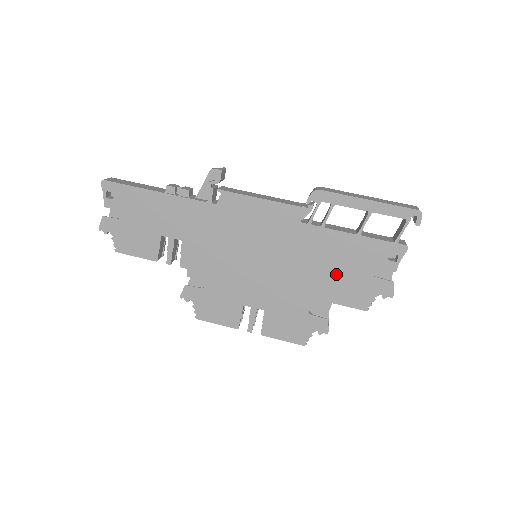
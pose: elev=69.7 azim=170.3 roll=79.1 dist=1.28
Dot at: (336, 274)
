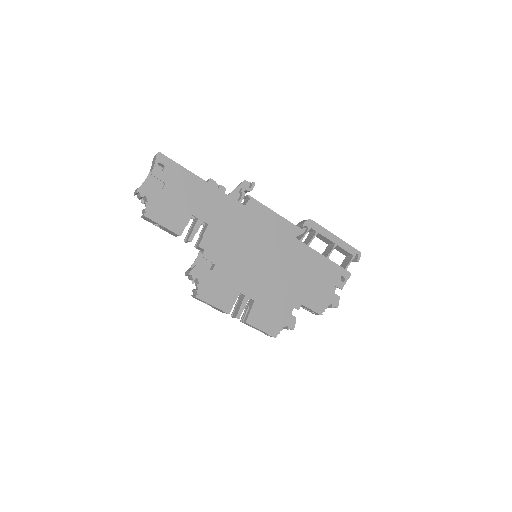
Dot at: (309, 282)
